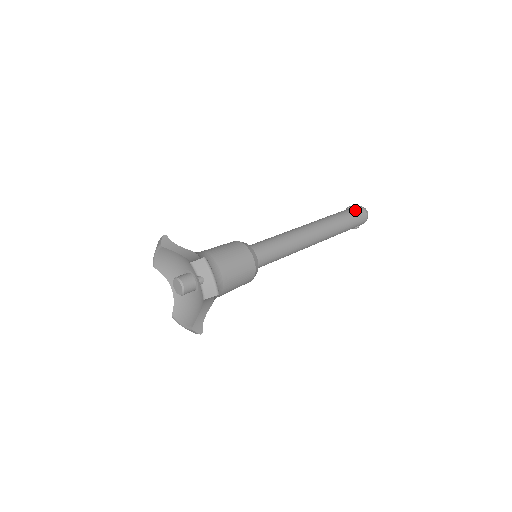
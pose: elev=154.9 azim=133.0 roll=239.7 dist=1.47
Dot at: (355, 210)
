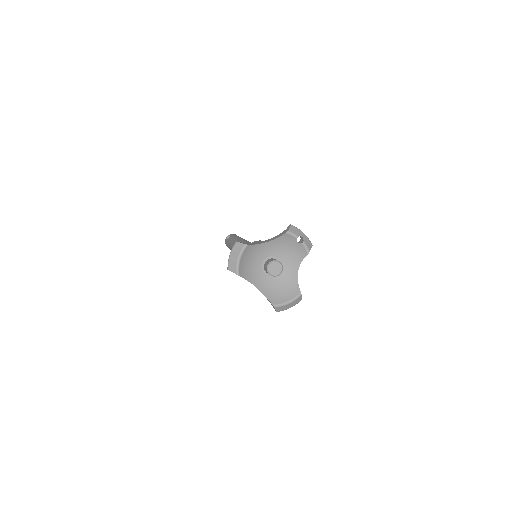
Dot at: occluded
